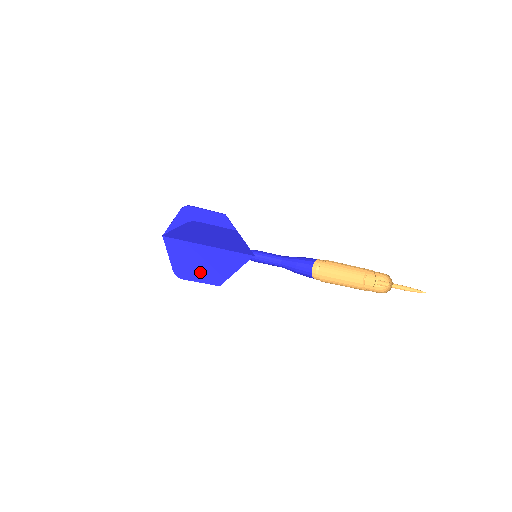
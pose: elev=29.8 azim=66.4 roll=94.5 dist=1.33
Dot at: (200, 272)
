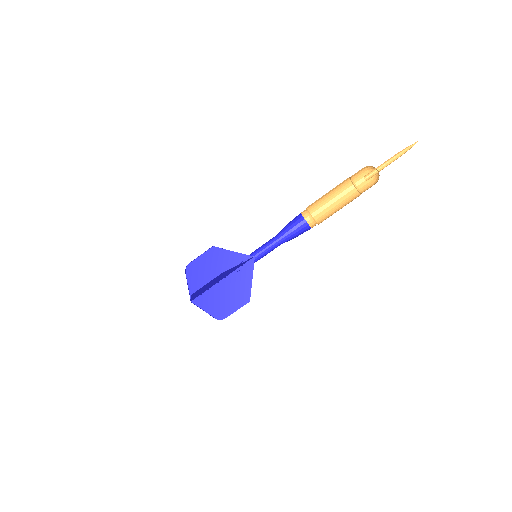
Dot at: occluded
